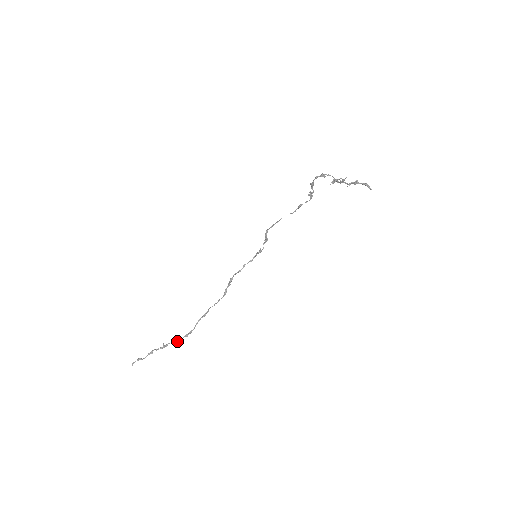
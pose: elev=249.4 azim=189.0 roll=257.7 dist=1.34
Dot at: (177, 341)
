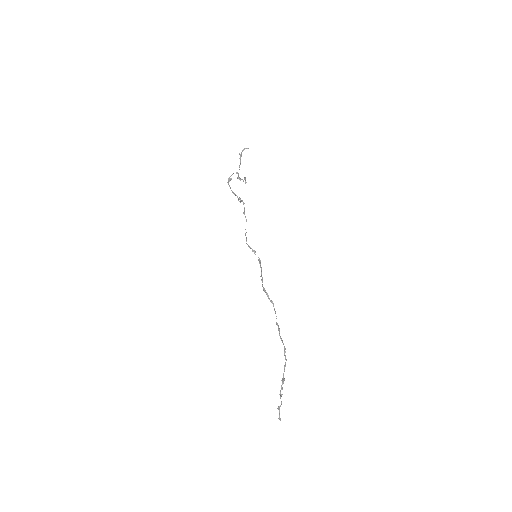
Dot at: (285, 365)
